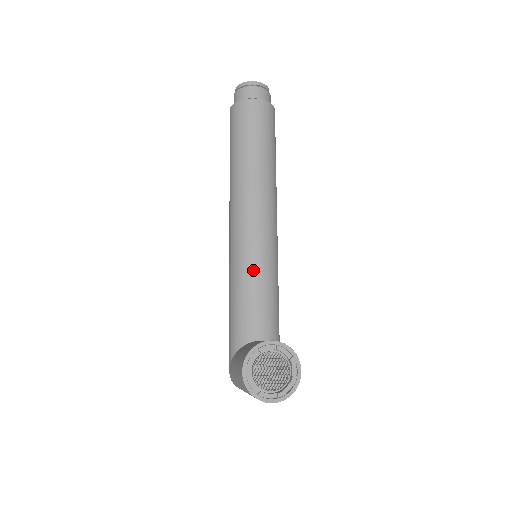
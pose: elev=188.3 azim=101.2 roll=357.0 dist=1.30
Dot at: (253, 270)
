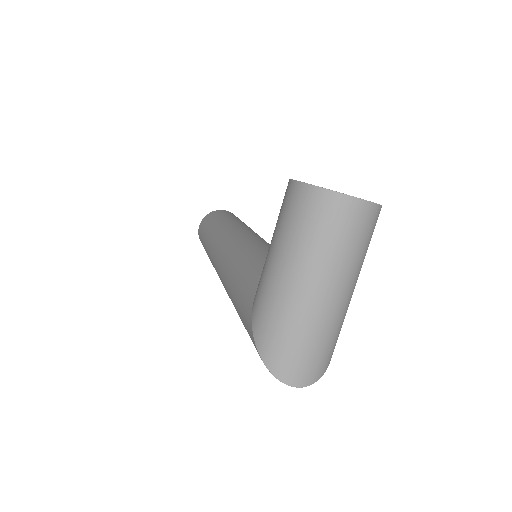
Dot at: (258, 244)
